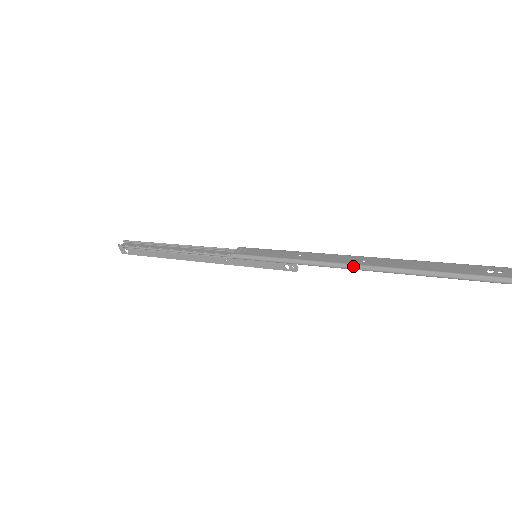
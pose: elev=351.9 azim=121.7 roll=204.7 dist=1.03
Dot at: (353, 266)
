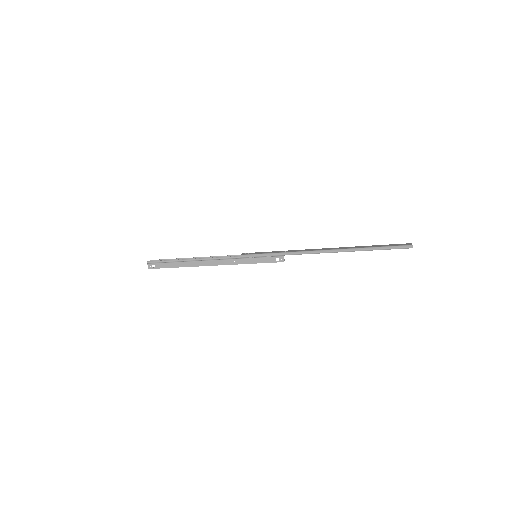
Dot at: (320, 251)
